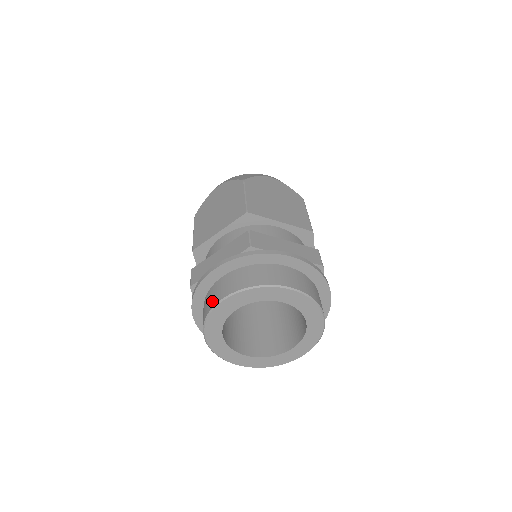
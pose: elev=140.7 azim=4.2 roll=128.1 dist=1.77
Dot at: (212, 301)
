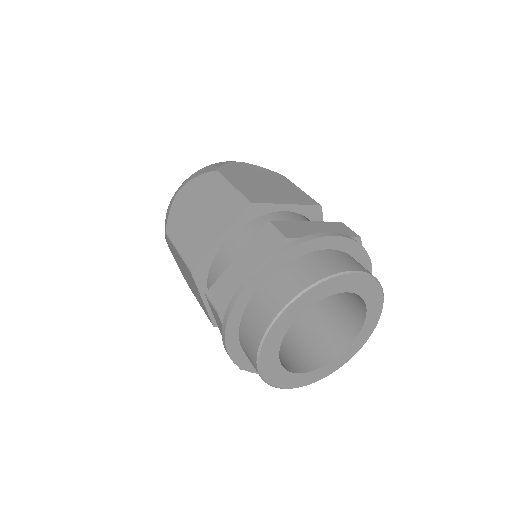
Dot at: (326, 268)
